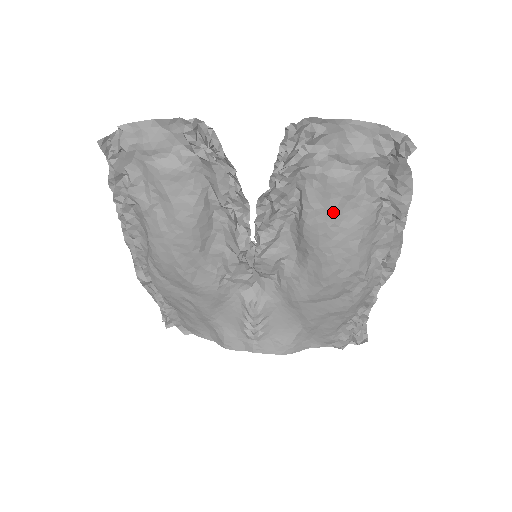
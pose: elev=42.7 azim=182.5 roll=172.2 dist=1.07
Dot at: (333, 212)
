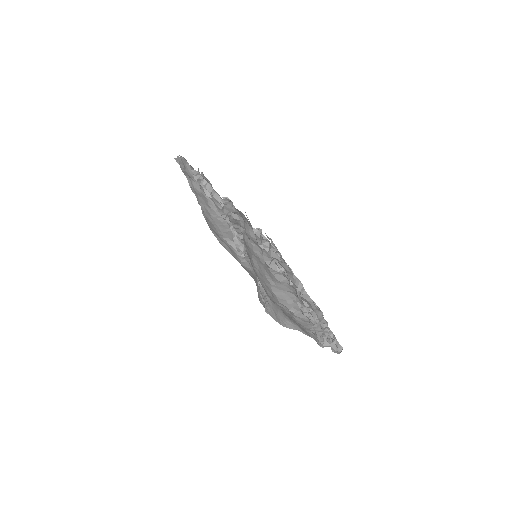
Dot at: (252, 259)
